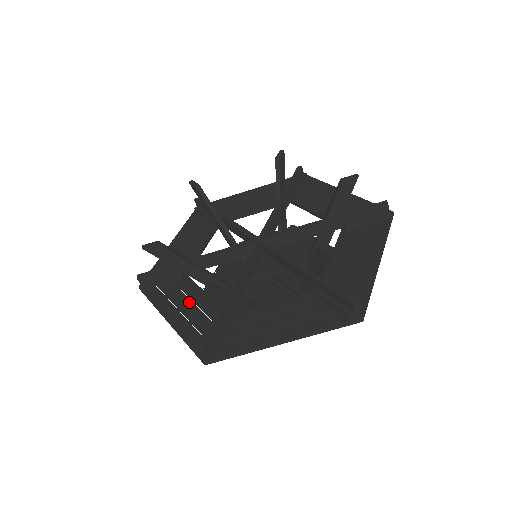
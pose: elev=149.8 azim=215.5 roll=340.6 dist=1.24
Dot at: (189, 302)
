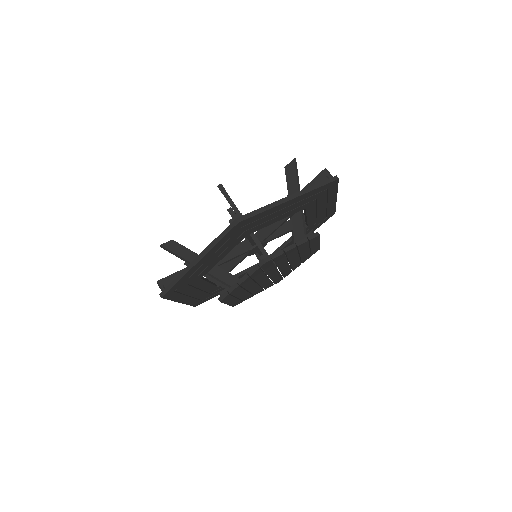
Dot at: occluded
